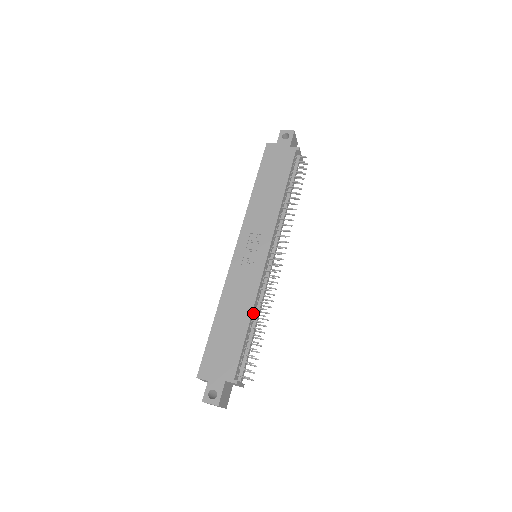
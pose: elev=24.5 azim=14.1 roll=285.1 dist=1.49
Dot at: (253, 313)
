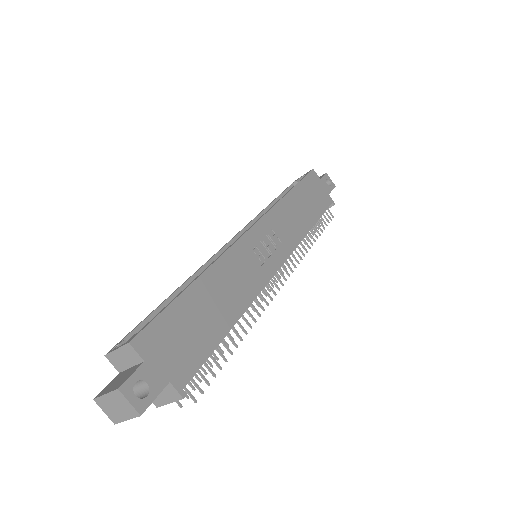
Dot at: (237, 317)
